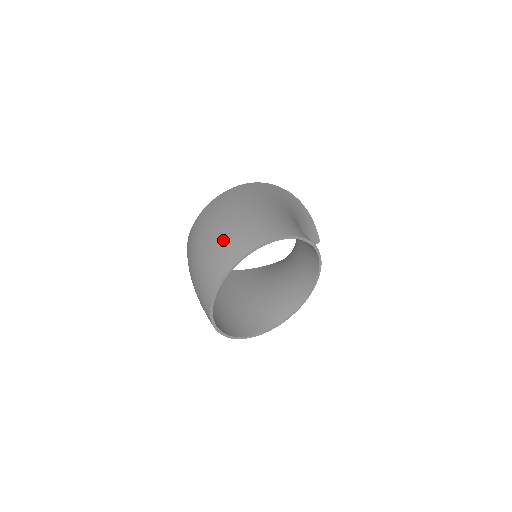
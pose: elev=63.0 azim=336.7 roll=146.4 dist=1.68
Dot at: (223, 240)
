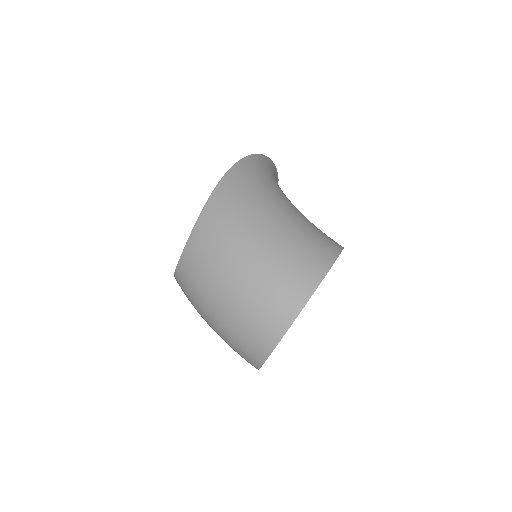
Dot at: (261, 291)
